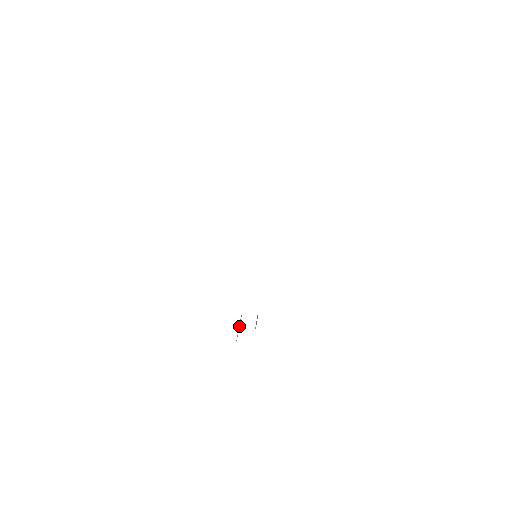
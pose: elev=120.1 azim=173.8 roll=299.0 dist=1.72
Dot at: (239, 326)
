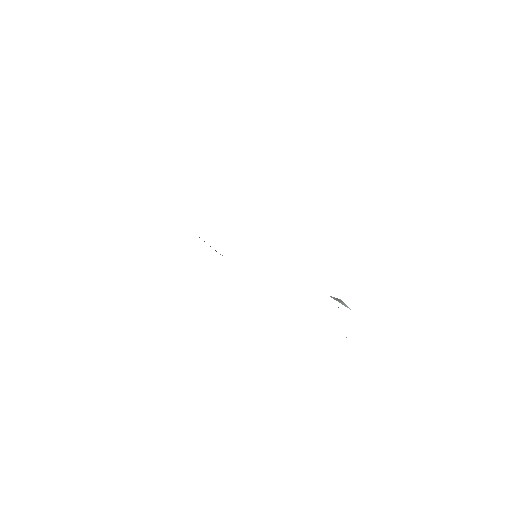
Dot at: occluded
